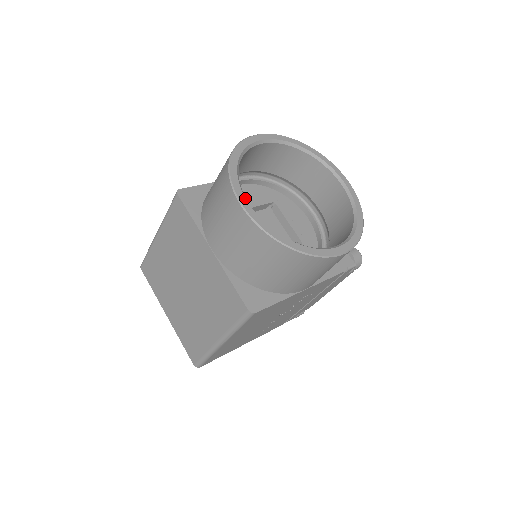
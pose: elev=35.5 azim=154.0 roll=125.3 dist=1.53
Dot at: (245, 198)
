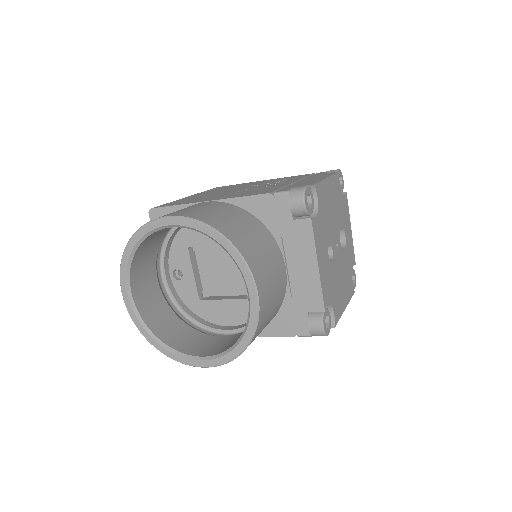
Dot at: (127, 291)
